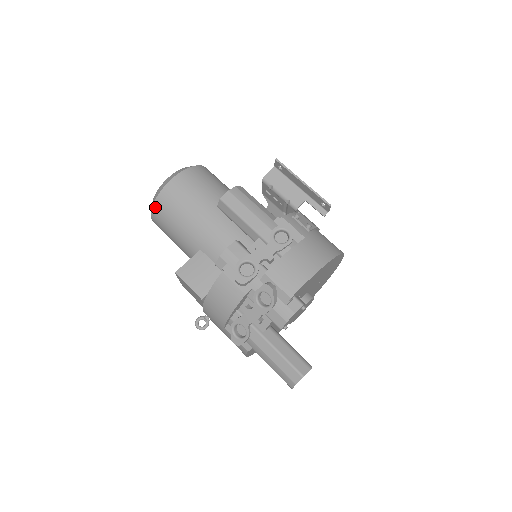
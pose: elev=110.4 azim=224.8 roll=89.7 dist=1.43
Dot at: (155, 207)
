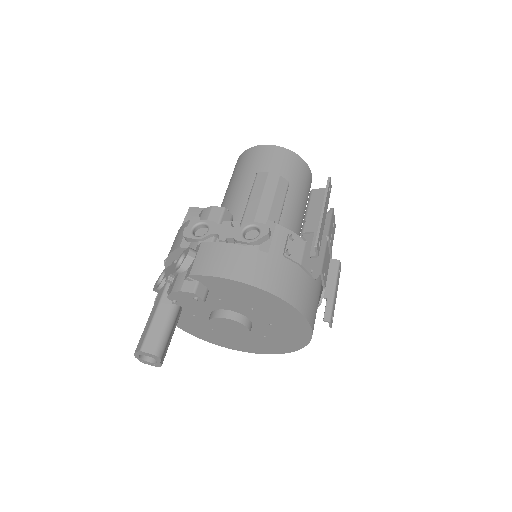
Dot at: (238, 159)
